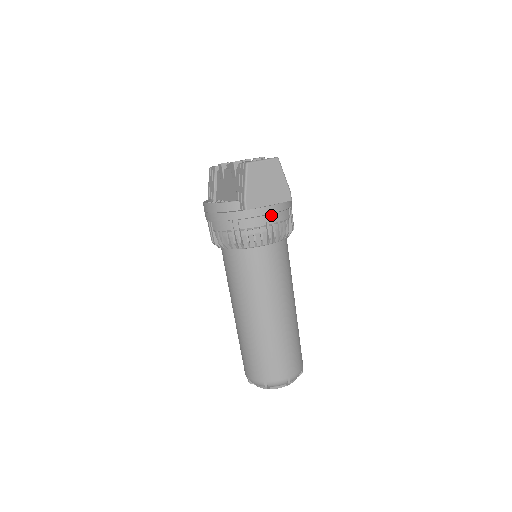
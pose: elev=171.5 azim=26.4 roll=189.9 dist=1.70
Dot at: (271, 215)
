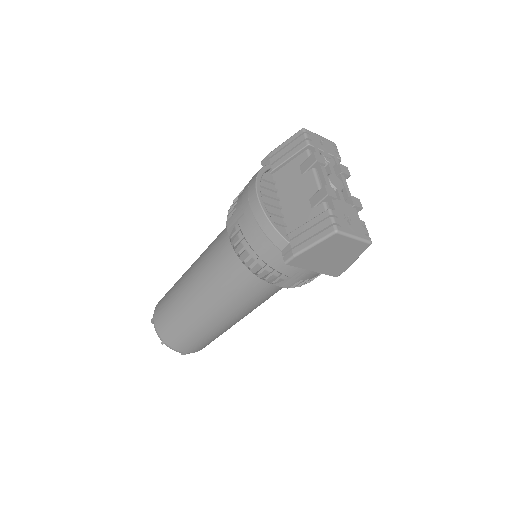
Dot at: (304, 274)
